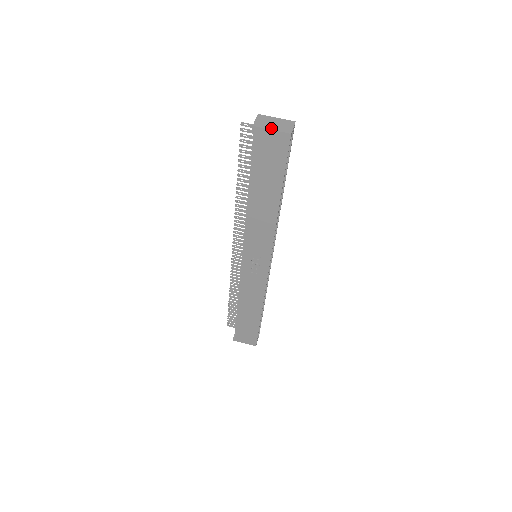
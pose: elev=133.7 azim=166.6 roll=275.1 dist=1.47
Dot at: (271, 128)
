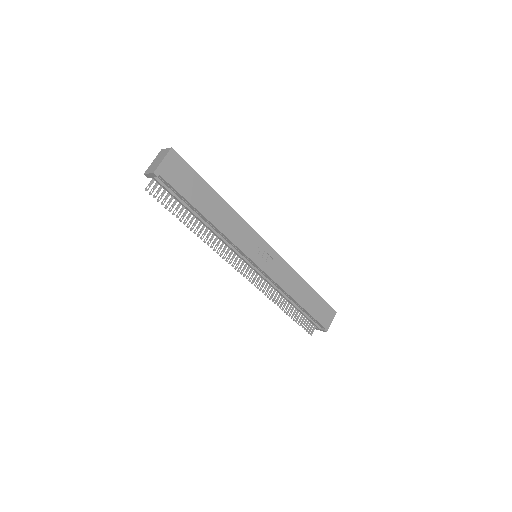
Dot at: (161, 161)
